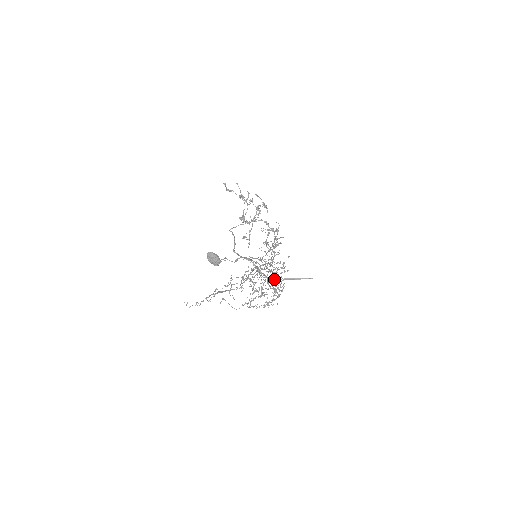
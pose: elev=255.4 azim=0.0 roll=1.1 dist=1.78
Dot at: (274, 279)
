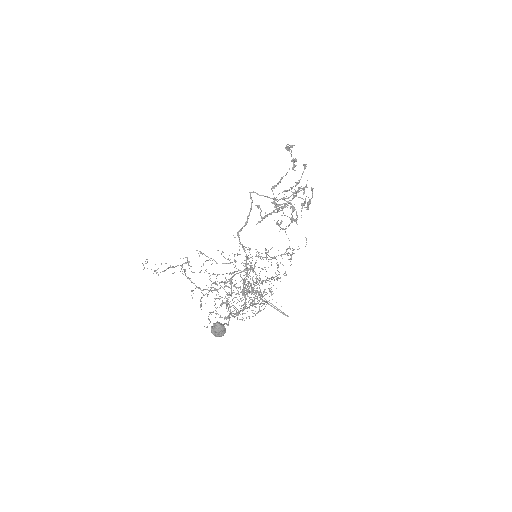
Dot at: occluded
